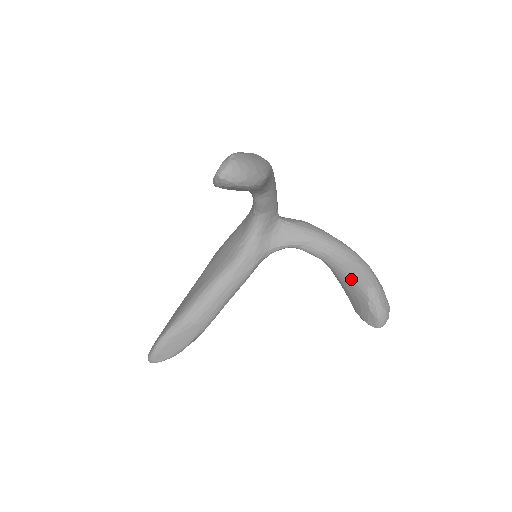
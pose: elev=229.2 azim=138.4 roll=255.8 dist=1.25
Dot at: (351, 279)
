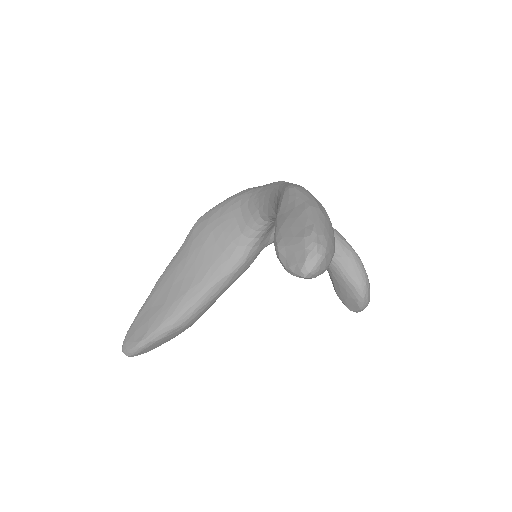
Dot at: (345, 275)
